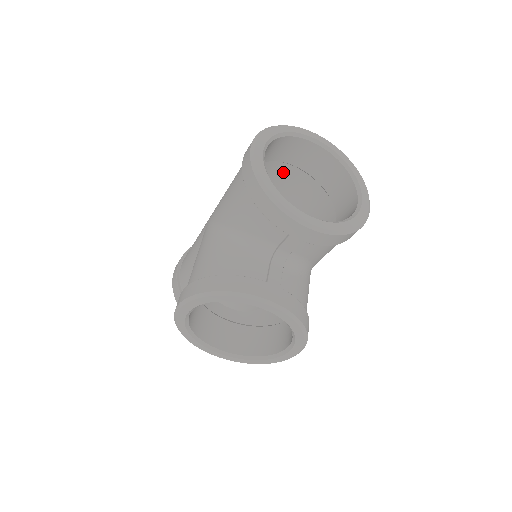
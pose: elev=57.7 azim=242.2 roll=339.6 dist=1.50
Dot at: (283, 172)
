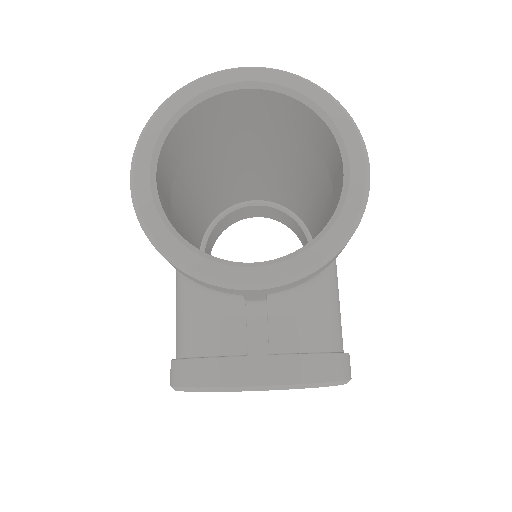
Dot at: (235, 131)
